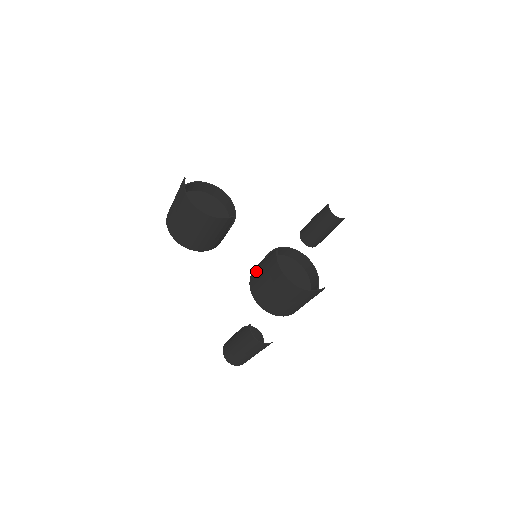
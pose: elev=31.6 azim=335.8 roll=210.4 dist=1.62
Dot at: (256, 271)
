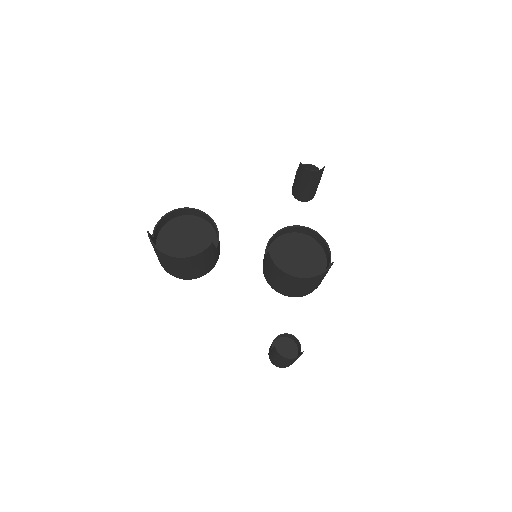
Dot at: (264, 268)
